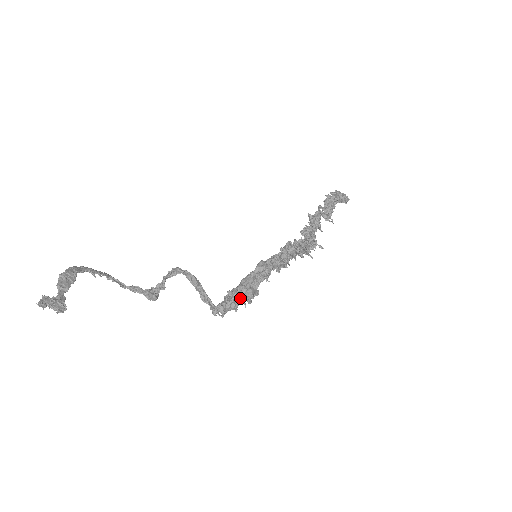
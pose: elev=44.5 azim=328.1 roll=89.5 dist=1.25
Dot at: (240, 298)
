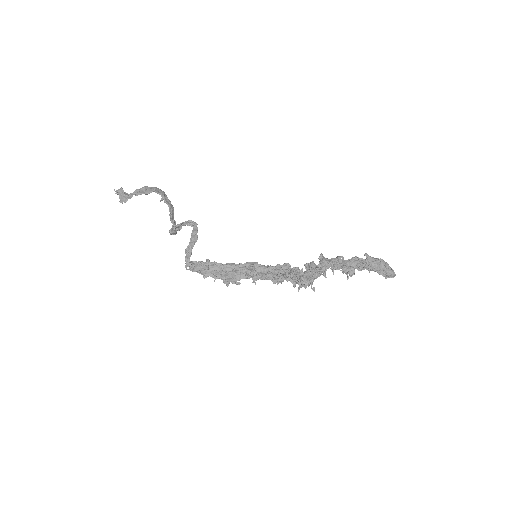
Dot at: (215, 272)
